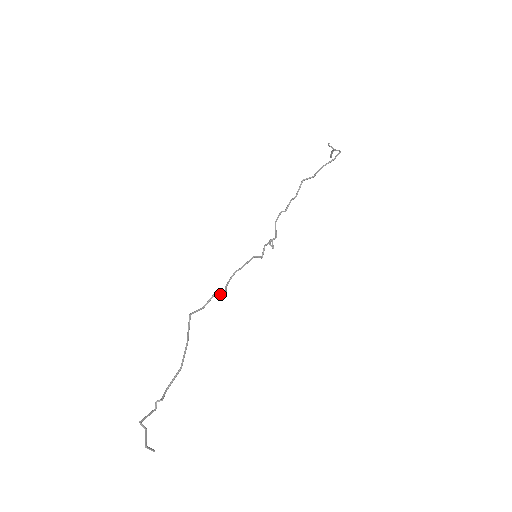
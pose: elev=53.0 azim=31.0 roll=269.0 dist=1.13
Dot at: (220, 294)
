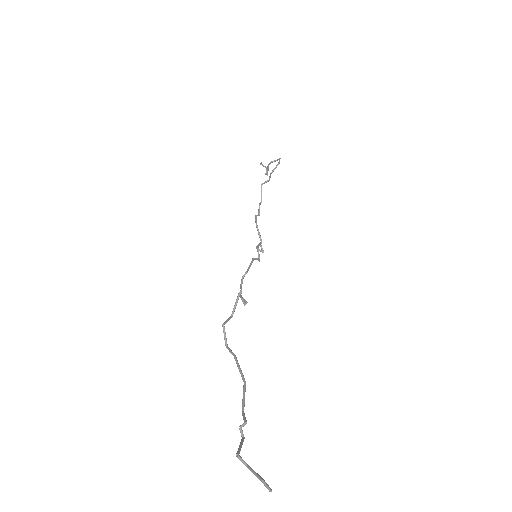
Dot at: (241, 299)
